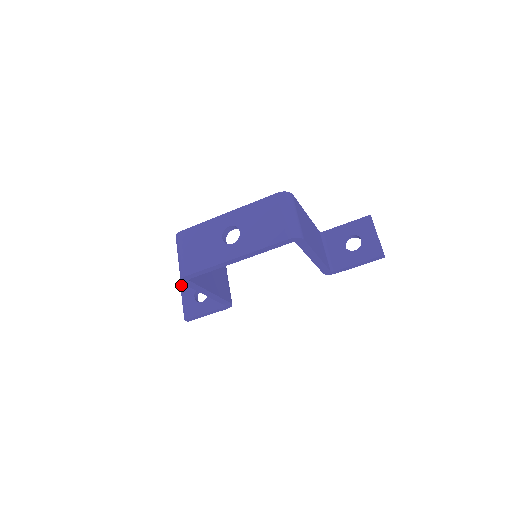
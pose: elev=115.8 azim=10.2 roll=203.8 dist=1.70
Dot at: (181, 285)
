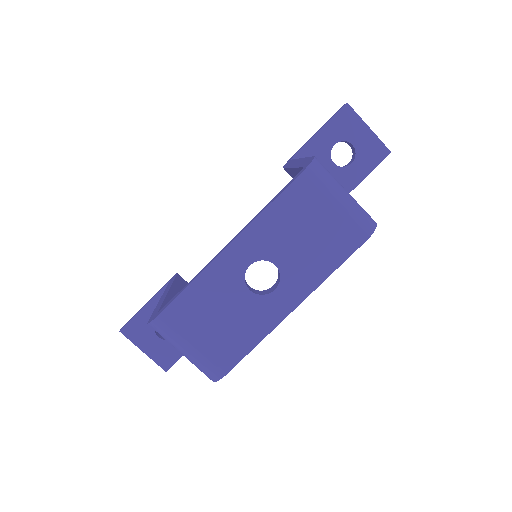
Dot at: (124, 333)
